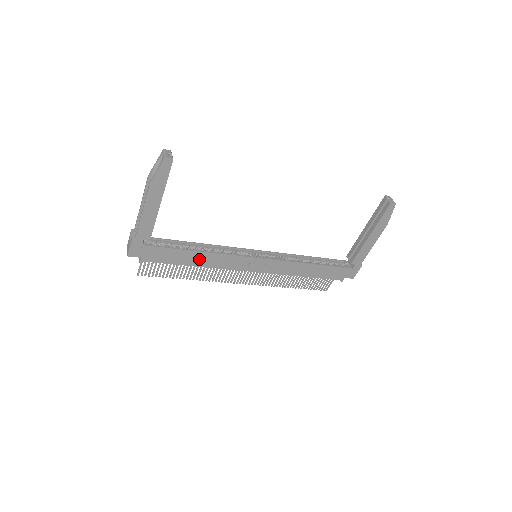
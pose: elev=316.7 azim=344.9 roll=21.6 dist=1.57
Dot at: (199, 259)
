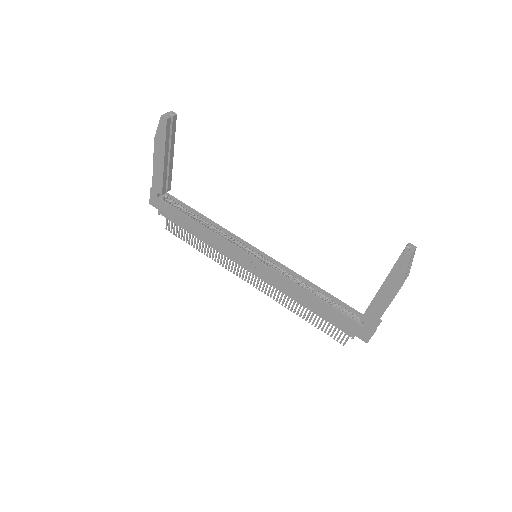
Dot at: (201, 232)
